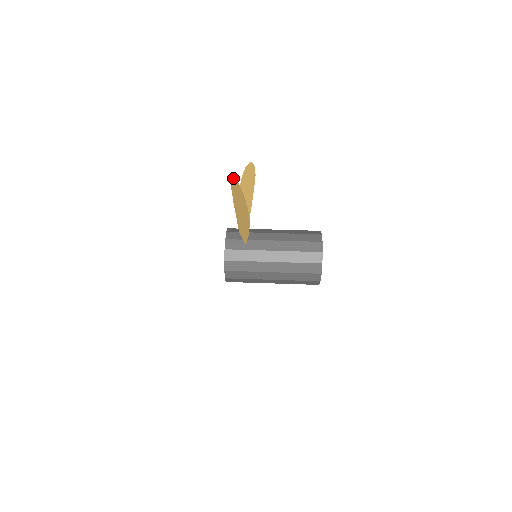
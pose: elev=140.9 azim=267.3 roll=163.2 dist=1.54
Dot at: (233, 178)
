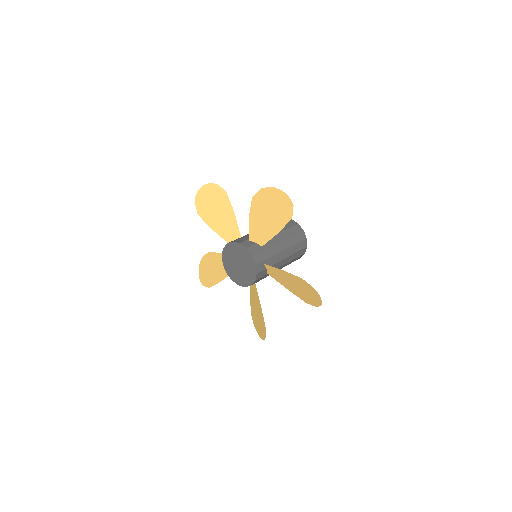
Dot at: (266, 189)
